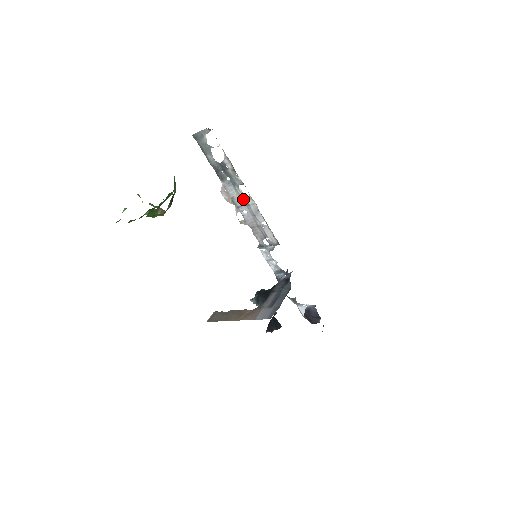
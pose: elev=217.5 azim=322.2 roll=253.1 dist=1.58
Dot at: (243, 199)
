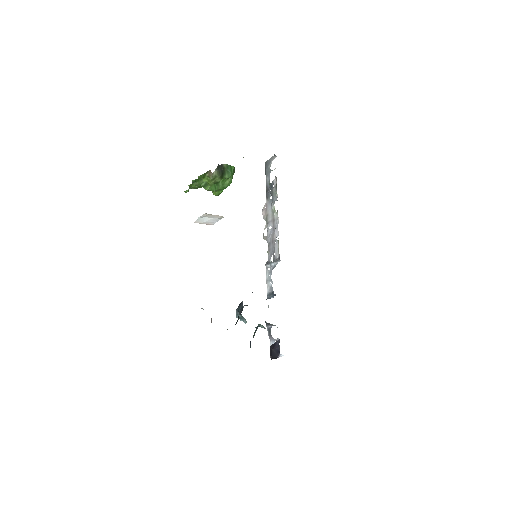
Dot at: (273, 215)
